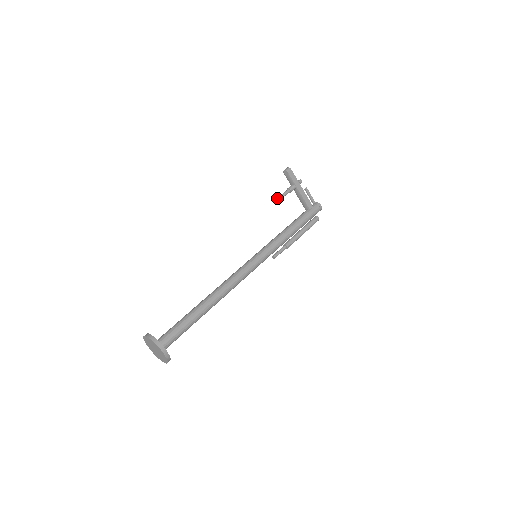
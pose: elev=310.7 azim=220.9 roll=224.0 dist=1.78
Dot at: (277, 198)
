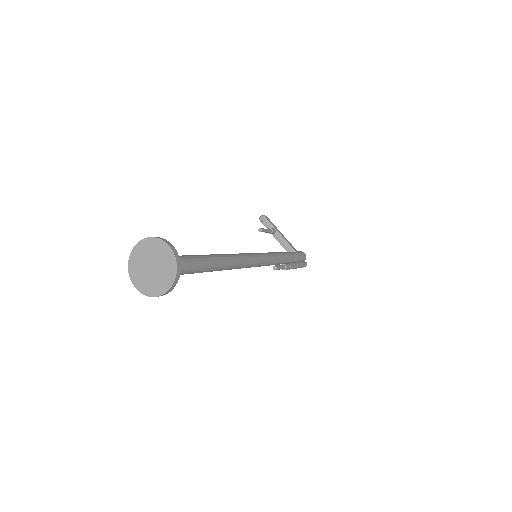
Dot at: (261, 228)
